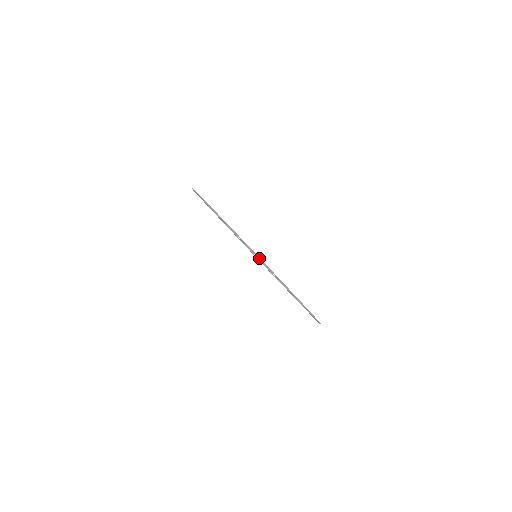
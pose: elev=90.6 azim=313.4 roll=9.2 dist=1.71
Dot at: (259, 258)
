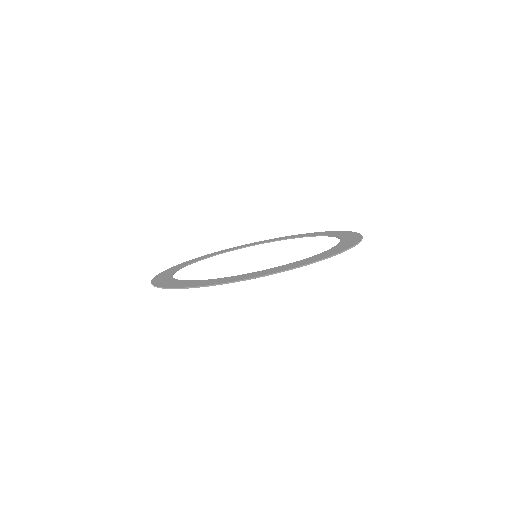
Dot at: (253, 278)
